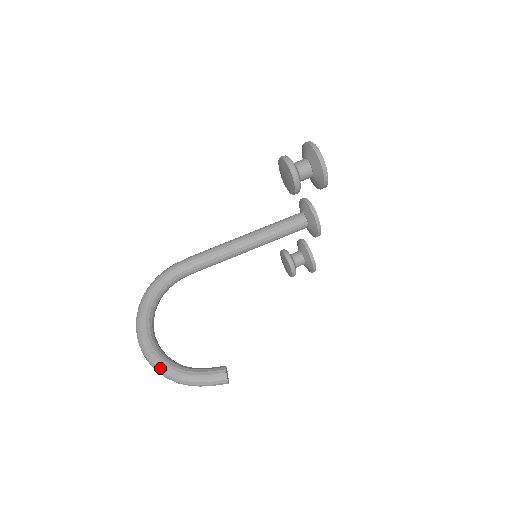
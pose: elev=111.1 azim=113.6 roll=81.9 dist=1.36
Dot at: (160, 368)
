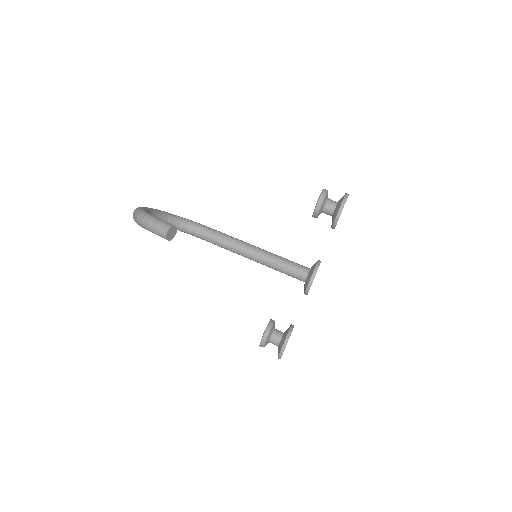
Dot at: (139, 209)
